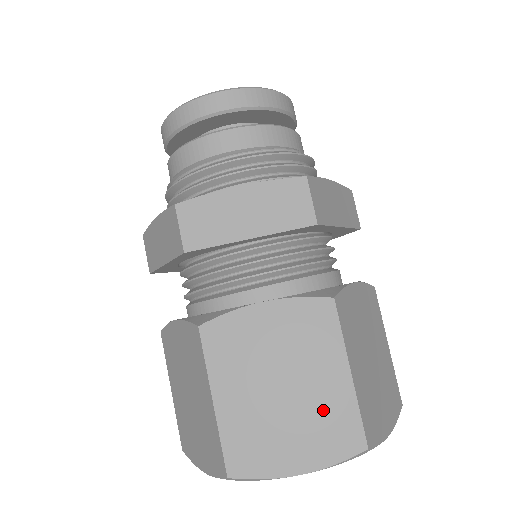
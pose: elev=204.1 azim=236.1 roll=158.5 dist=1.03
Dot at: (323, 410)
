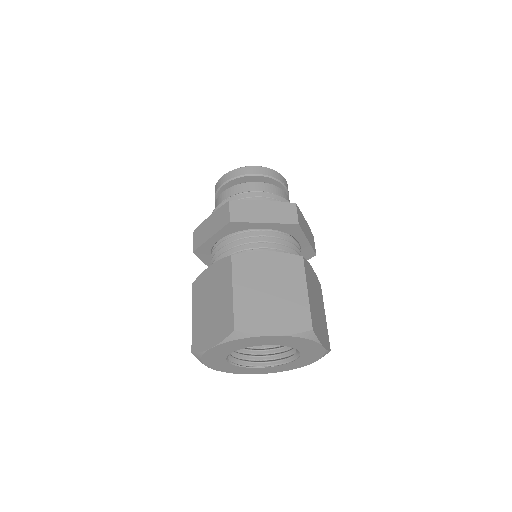
Dot at: (222, 313)
